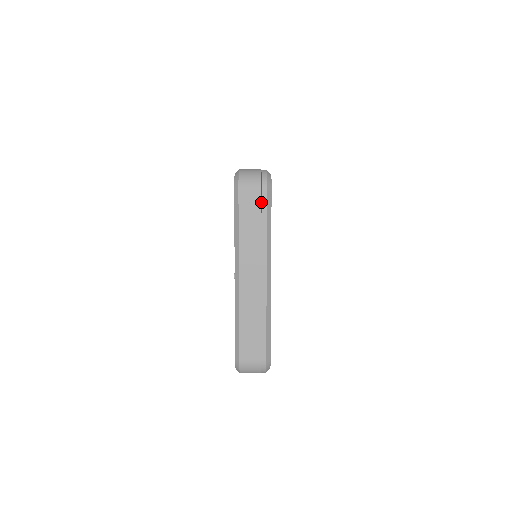
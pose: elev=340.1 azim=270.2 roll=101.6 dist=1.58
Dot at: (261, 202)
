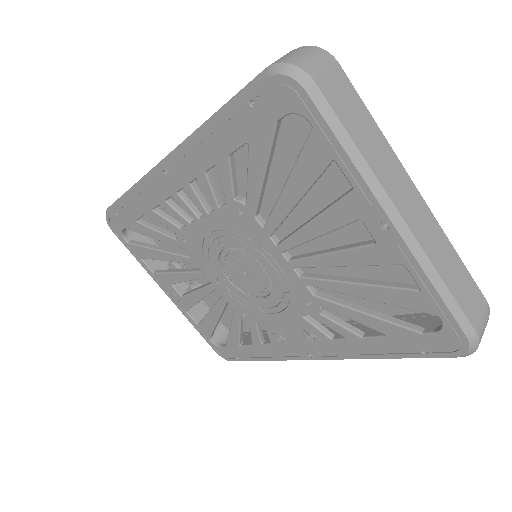
Dot at: (342, 88)
